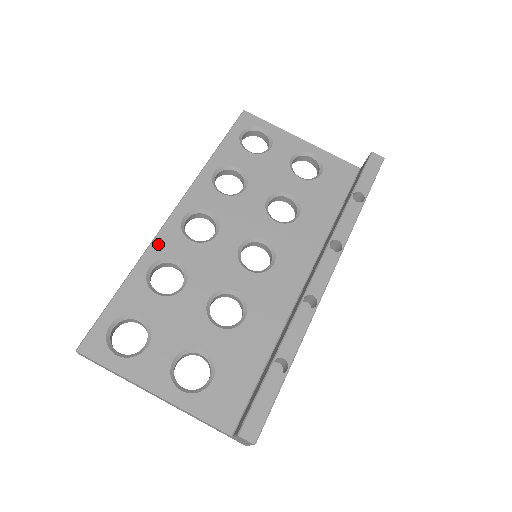
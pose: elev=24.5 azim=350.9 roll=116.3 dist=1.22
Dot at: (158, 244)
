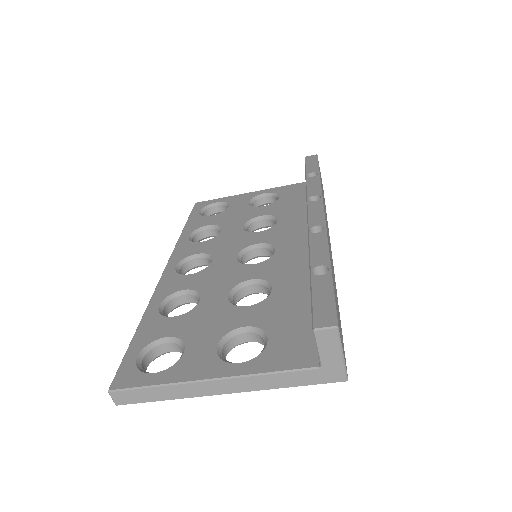
Dot at: (160, 290)
